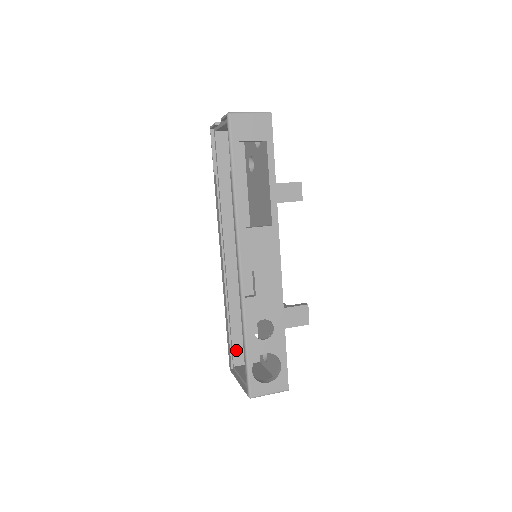
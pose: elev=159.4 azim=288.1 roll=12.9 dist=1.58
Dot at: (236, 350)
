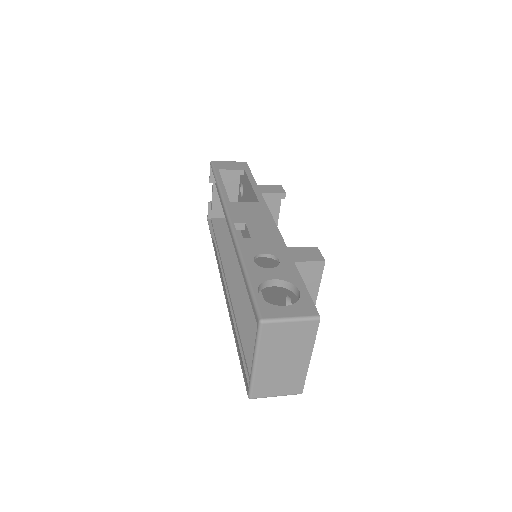
Dot at: occluded
